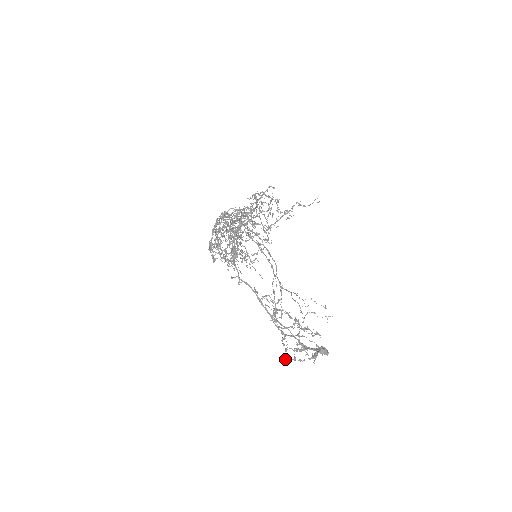
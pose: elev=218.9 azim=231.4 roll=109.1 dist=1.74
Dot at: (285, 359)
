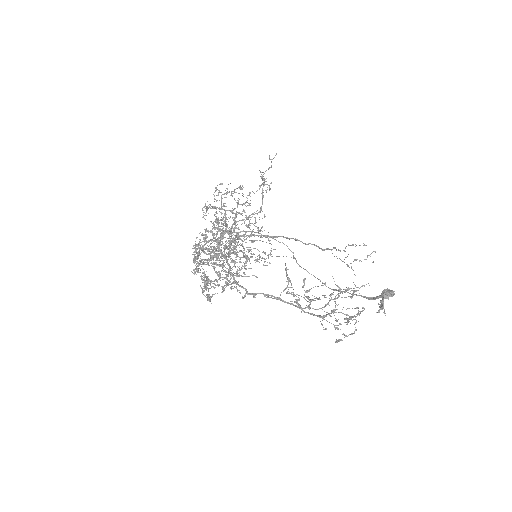
Dot at: (337, 342)
